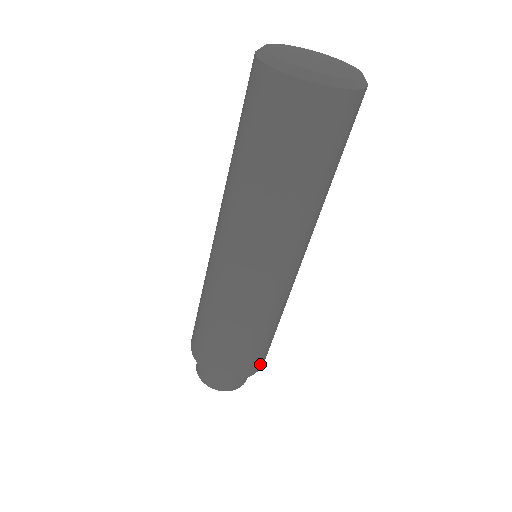
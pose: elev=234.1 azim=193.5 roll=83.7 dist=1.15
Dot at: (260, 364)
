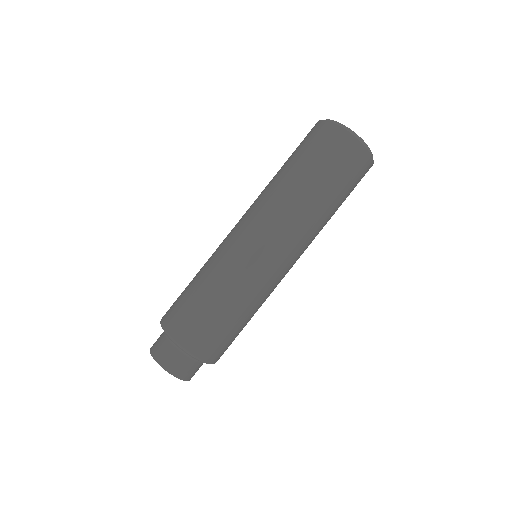
Dot at: occluded
